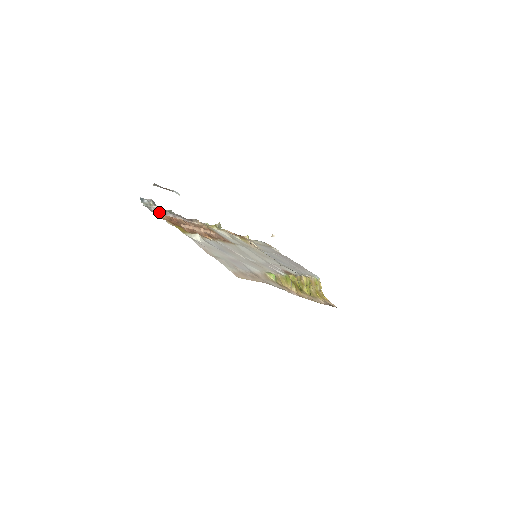
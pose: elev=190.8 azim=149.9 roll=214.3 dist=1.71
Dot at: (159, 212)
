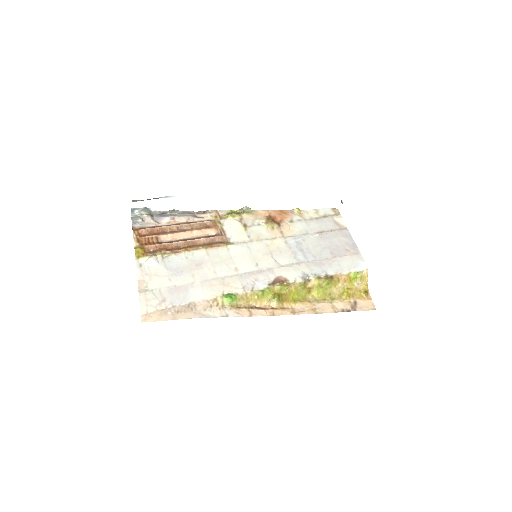
Dot at: (148, 221)
